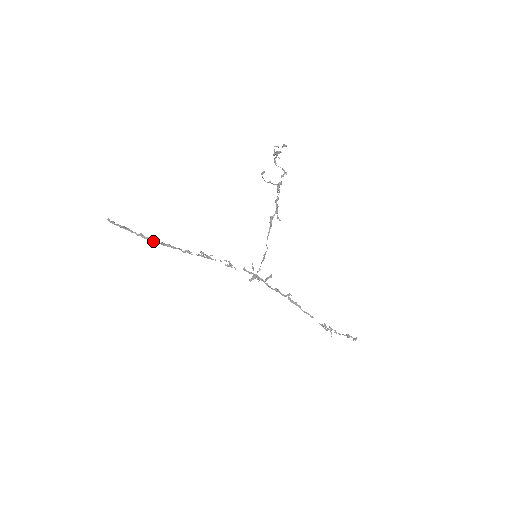
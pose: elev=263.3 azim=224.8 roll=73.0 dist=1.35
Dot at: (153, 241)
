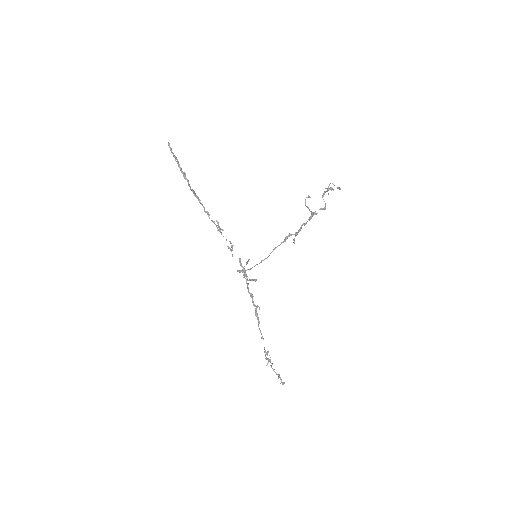
Dot at: (189, 185)
